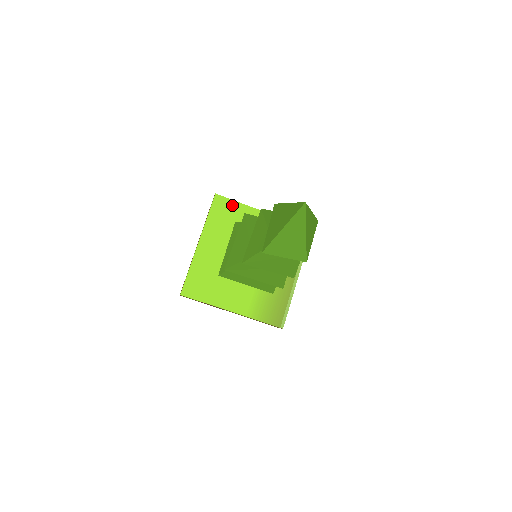
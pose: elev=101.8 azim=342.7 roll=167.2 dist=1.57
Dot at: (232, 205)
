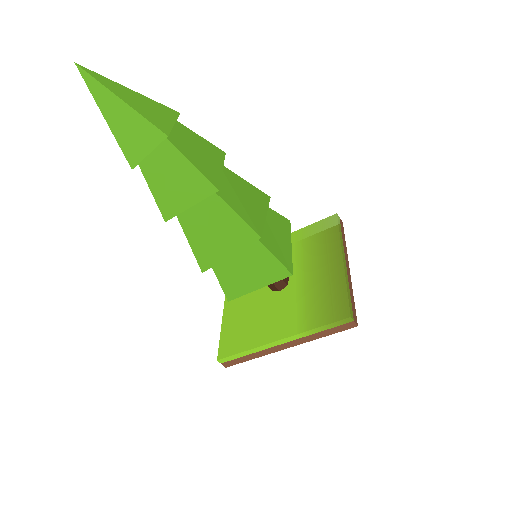
Dot at: occluded
